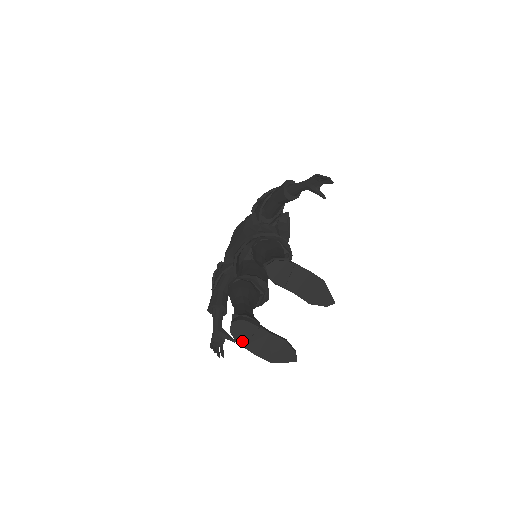
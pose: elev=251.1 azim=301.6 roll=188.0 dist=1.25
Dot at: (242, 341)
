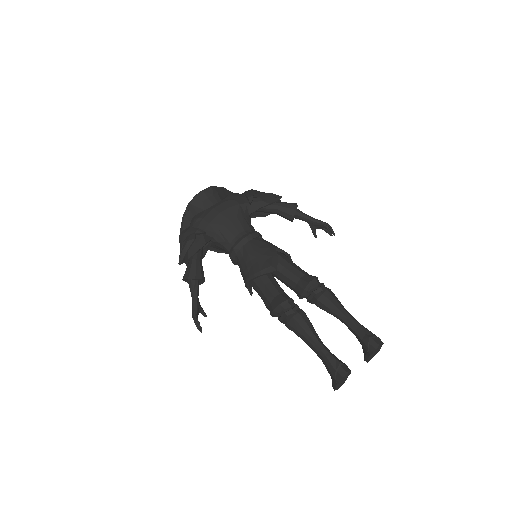
Dot at: occluded
